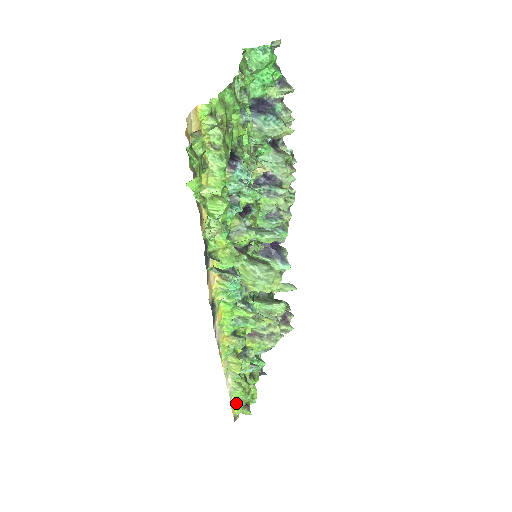
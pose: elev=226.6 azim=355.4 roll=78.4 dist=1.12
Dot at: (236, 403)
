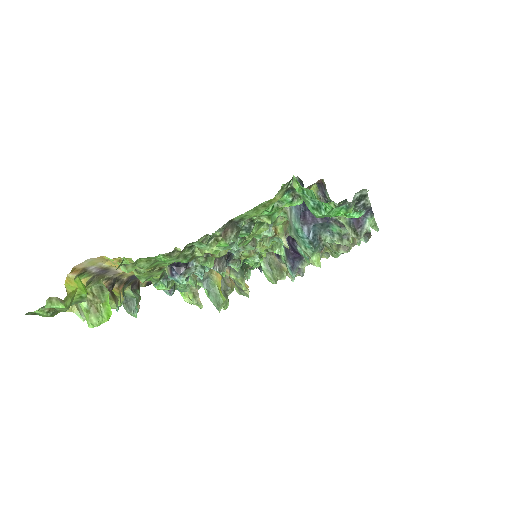
Dot at: occluded
